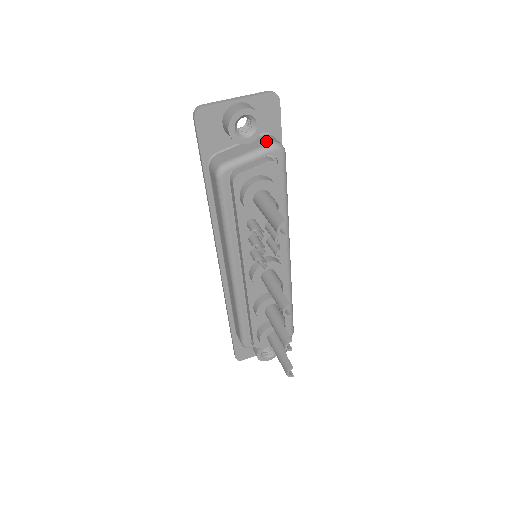
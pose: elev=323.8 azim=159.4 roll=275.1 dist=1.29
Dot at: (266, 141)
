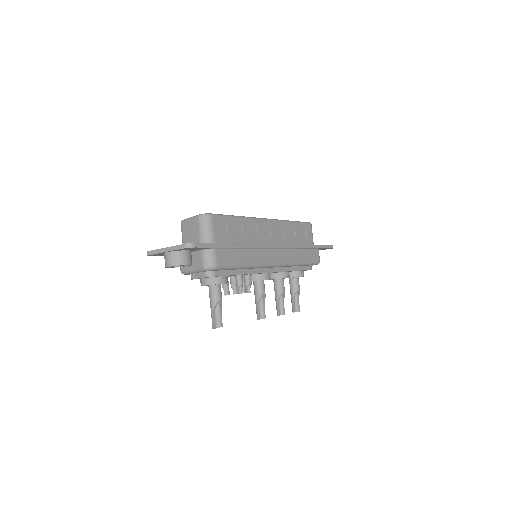
Dot at: (200, 263)
